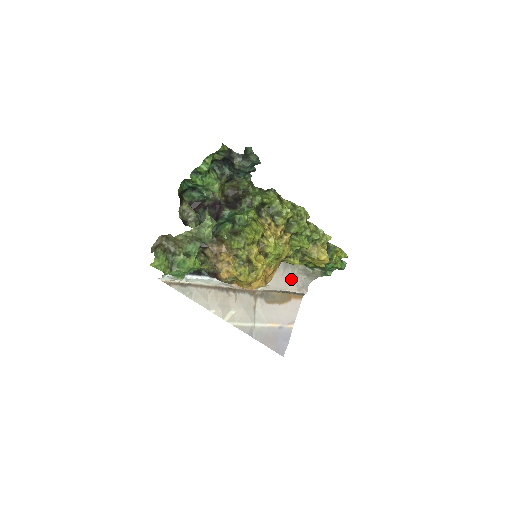
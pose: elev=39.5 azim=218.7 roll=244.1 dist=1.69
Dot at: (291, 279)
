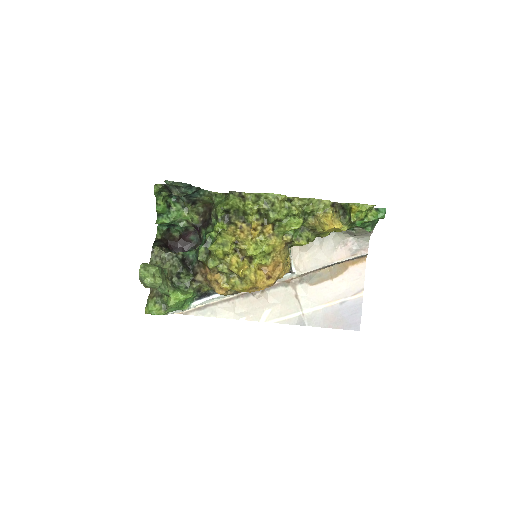
Dot at: (337, 248)
